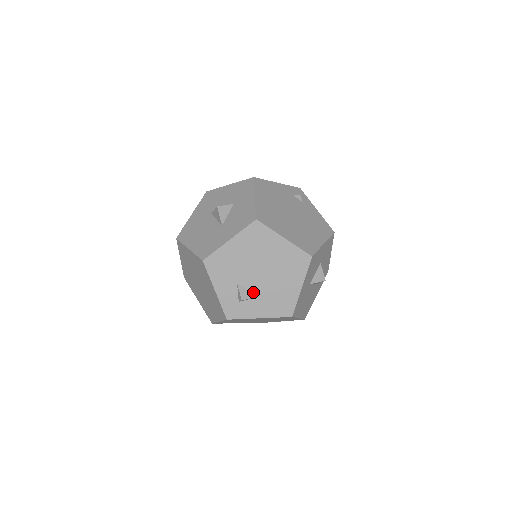
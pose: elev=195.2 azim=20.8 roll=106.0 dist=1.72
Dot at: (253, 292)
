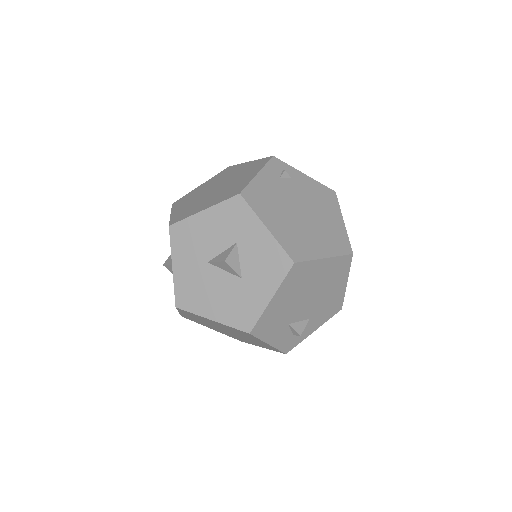
Dot at: (304, 319)
